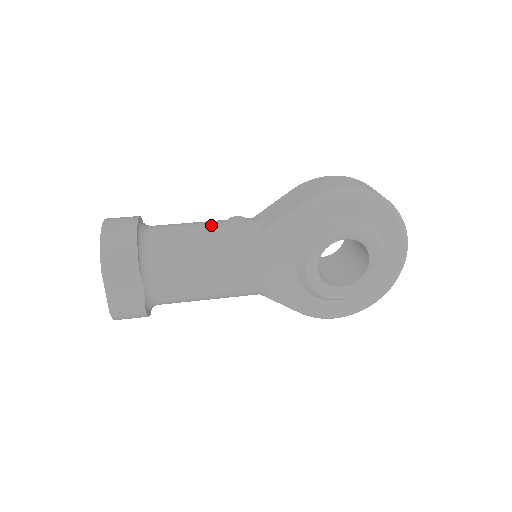
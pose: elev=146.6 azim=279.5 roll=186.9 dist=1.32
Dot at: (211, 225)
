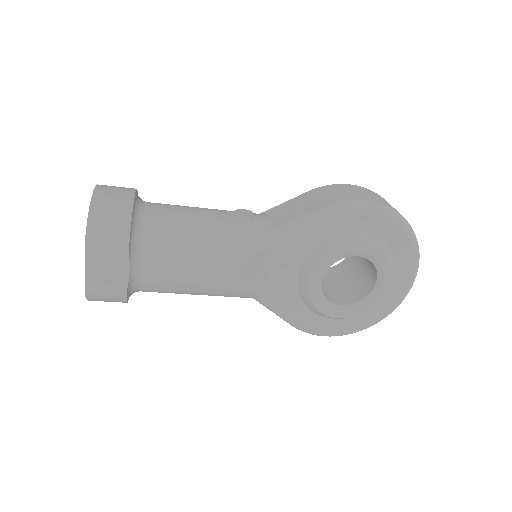
Dot at: (215, 214)
